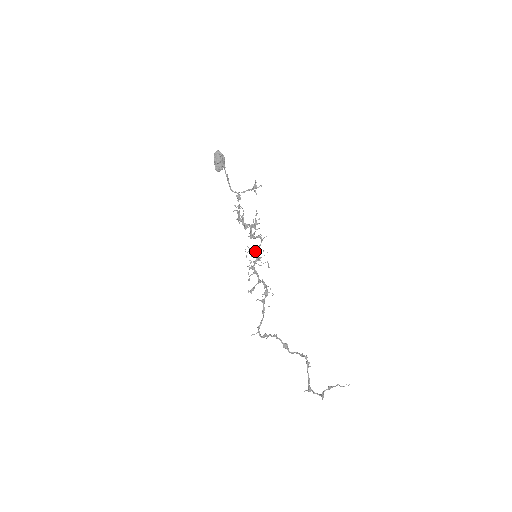
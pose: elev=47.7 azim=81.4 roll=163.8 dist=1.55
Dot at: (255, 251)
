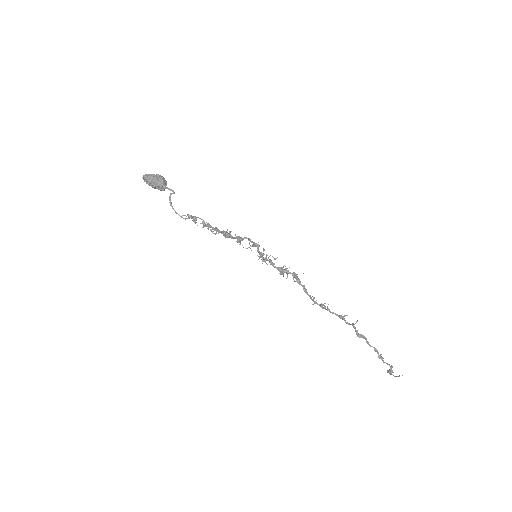
Dot at: (254, 246)
